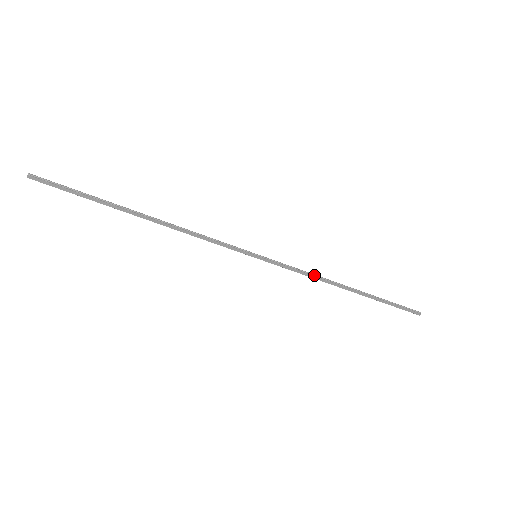
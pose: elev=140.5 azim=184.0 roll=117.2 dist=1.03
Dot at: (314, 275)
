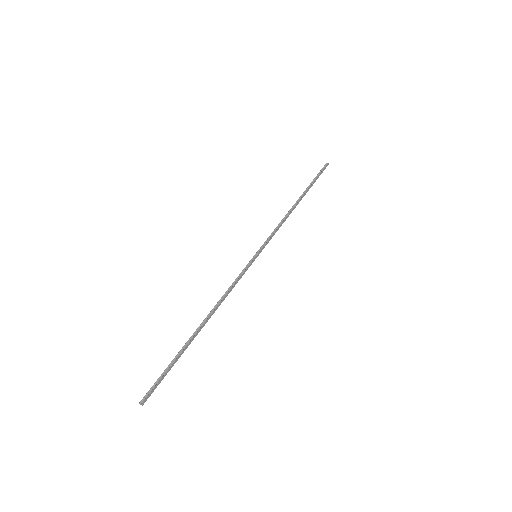
Dot at: (282, 221)
